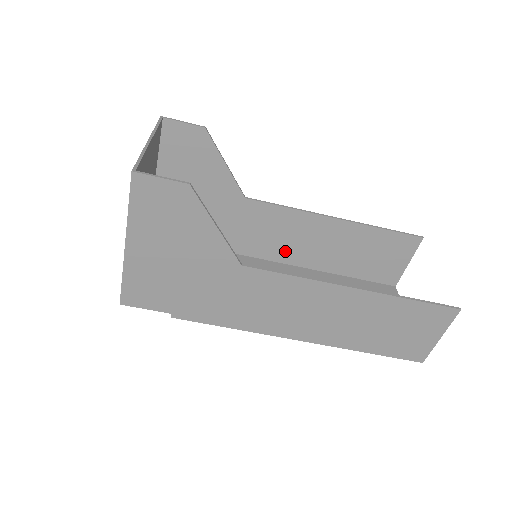
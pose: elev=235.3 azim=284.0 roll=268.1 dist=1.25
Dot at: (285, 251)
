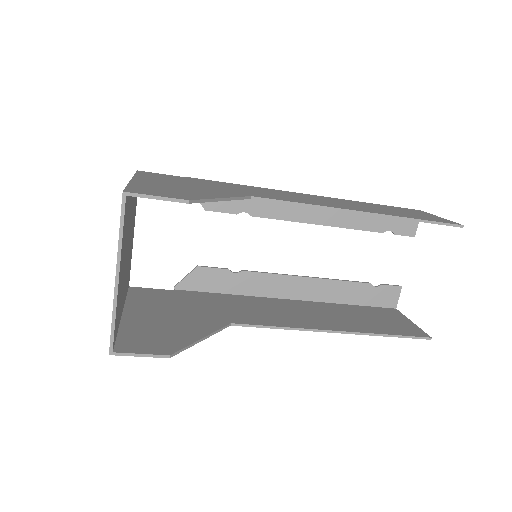
Dot at: occluded
